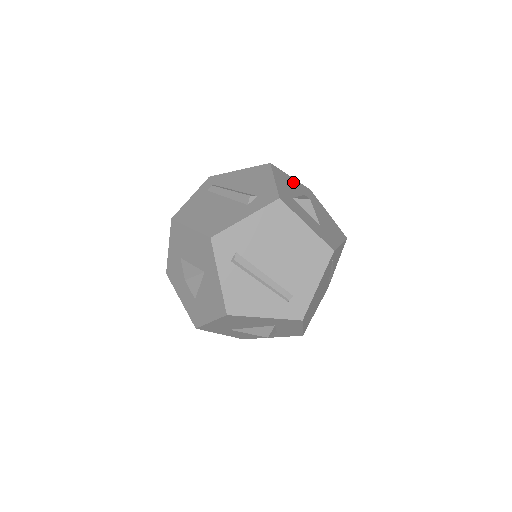
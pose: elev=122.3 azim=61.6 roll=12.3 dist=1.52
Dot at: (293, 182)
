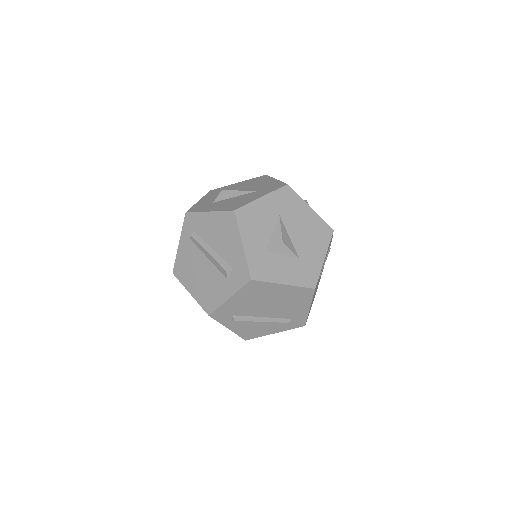
Dot at: (264, 207)
